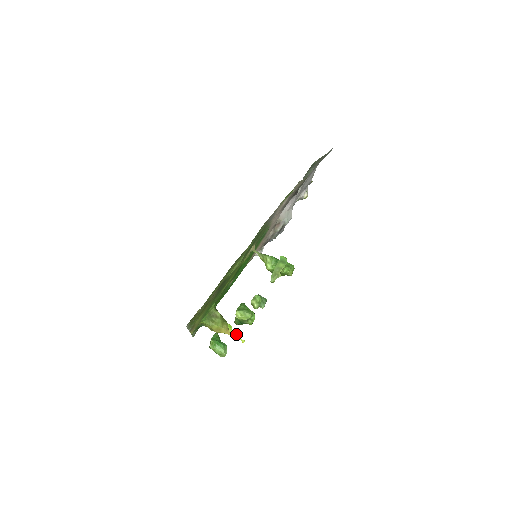
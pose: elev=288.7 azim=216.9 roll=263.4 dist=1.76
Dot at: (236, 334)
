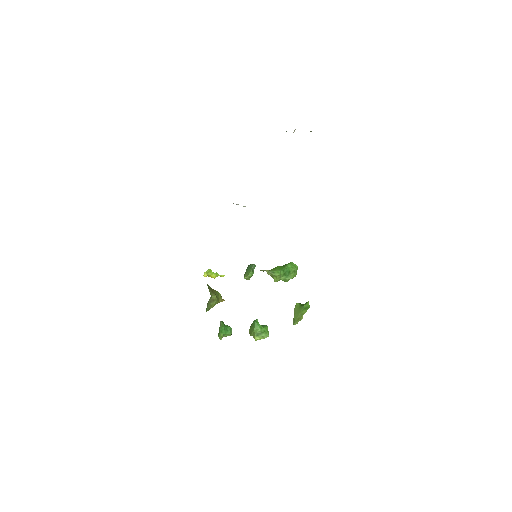
Dot at: (216, 275)
